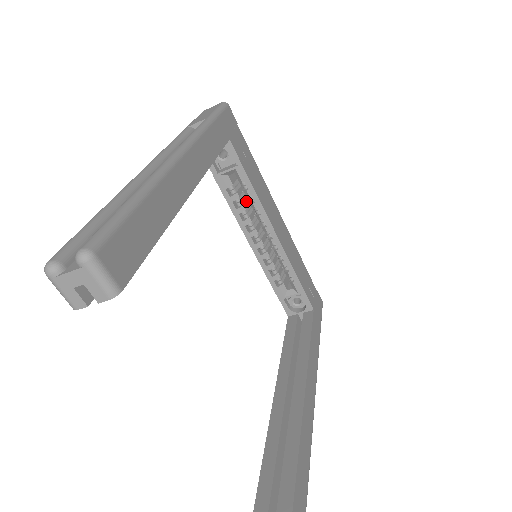
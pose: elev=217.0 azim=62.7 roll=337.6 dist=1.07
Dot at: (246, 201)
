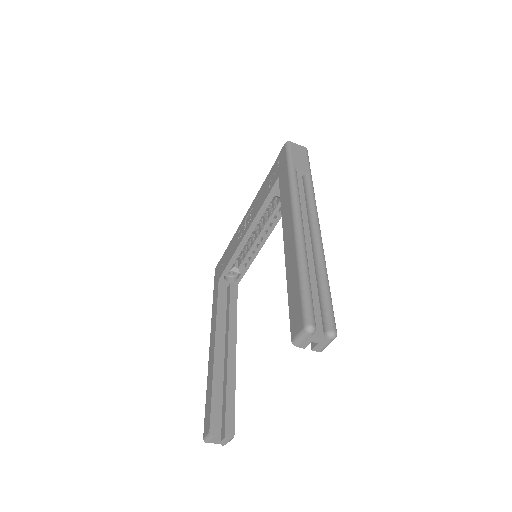
Dot at: occluded
